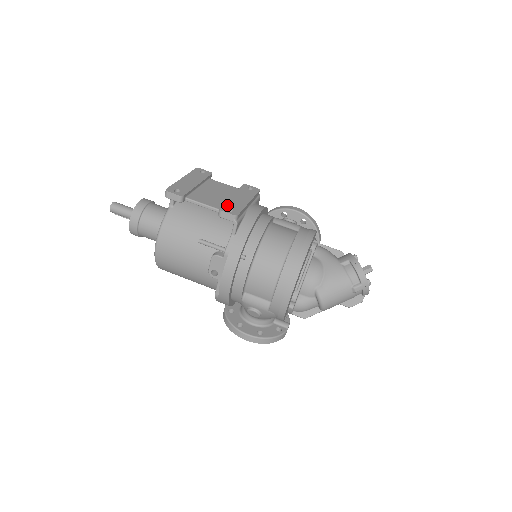
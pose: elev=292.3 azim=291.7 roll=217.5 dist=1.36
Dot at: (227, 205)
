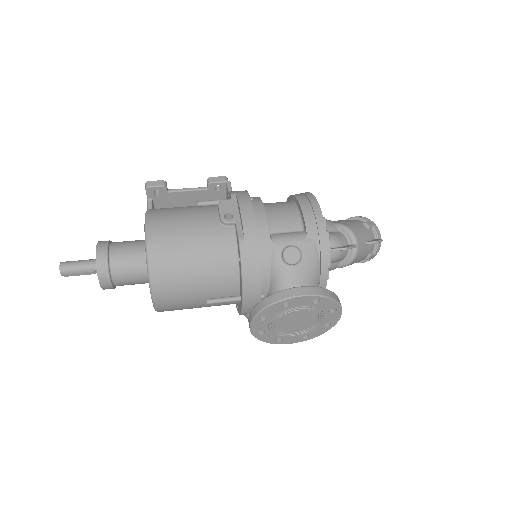
Dot at: occluded
